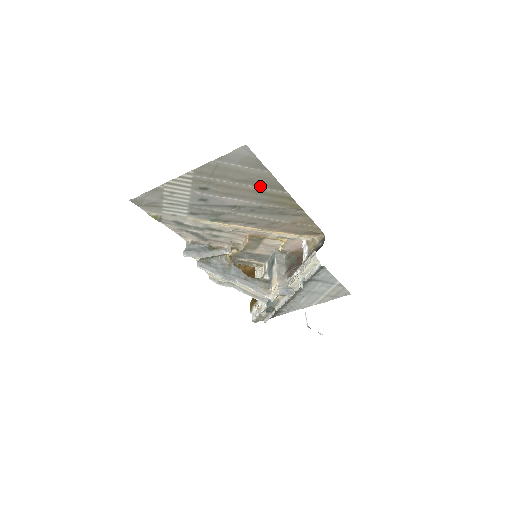
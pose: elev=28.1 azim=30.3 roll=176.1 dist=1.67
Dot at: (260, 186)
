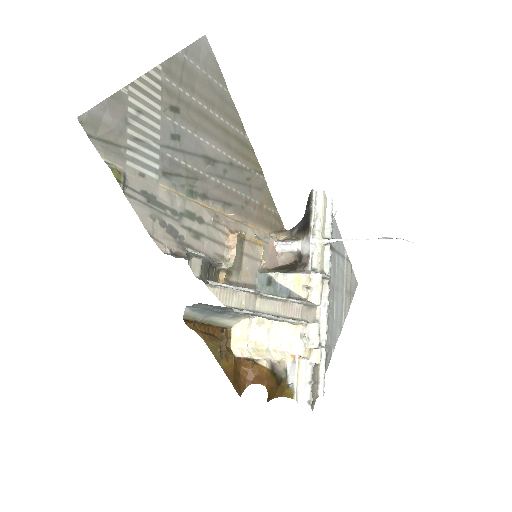
Dot at: (225, 119)
